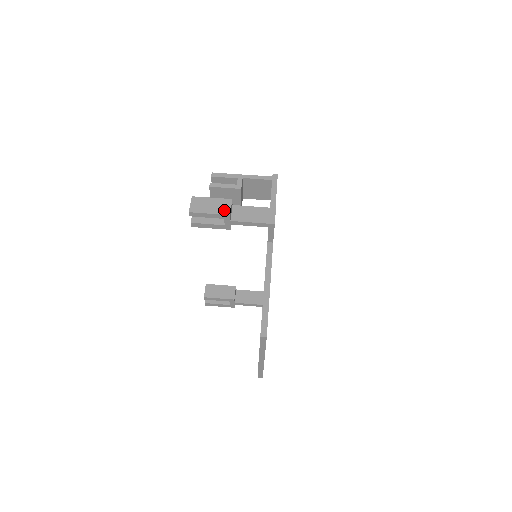
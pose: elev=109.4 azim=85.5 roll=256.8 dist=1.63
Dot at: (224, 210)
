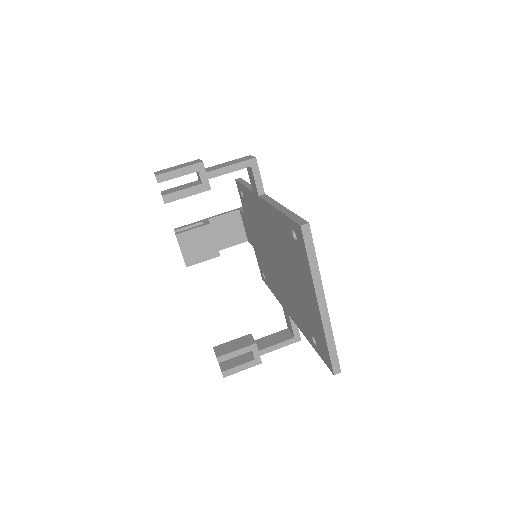
Dot at: (194, 163)
